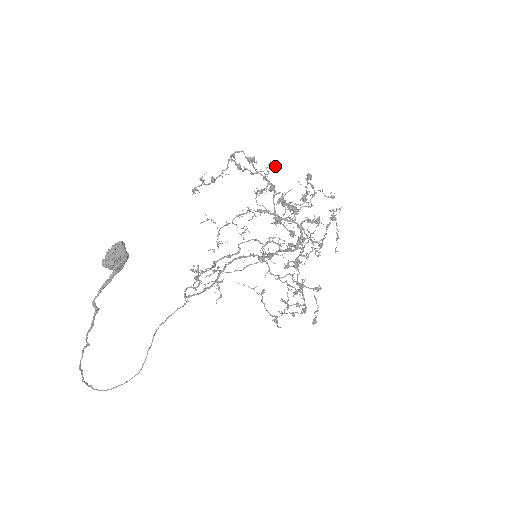
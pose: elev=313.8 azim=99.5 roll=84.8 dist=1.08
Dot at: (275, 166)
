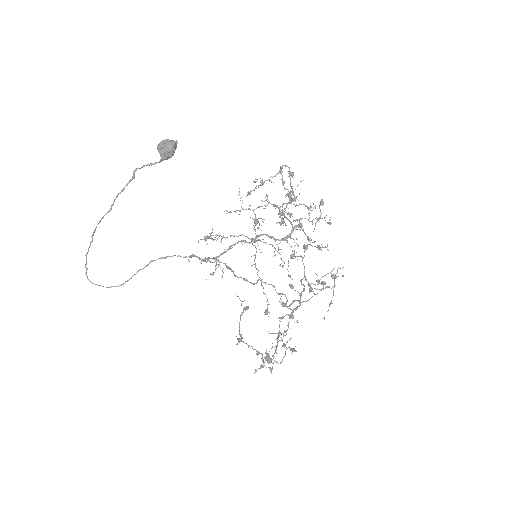
Dot at: occluded
